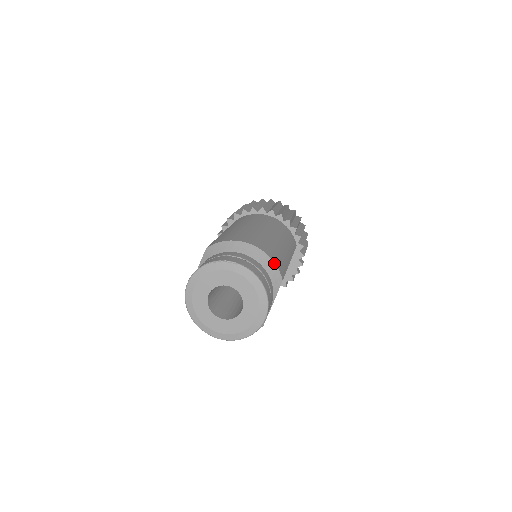
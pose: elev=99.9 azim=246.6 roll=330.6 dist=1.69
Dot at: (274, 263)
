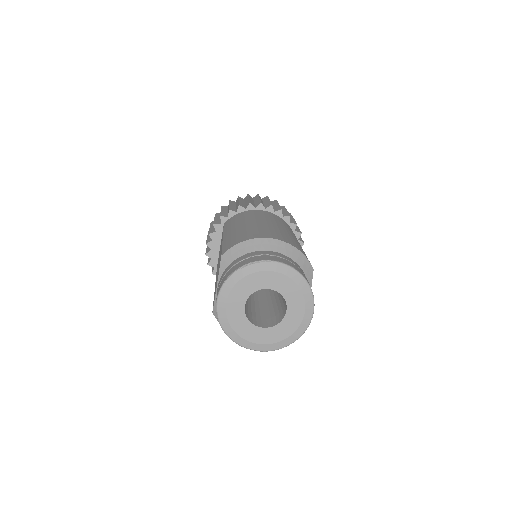
Dot at: (301, 252)
